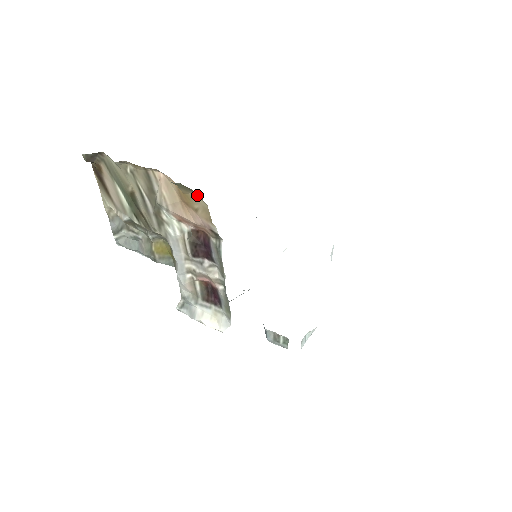
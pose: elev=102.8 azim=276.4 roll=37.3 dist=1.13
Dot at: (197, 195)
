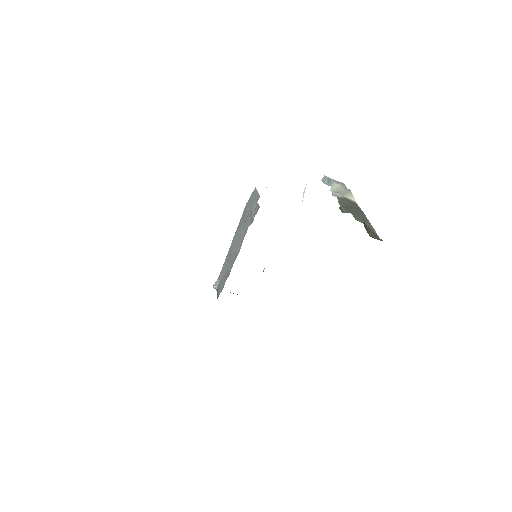
Dot at: occluded
